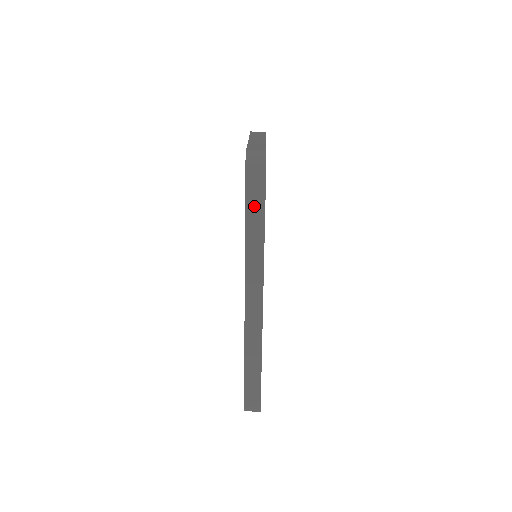
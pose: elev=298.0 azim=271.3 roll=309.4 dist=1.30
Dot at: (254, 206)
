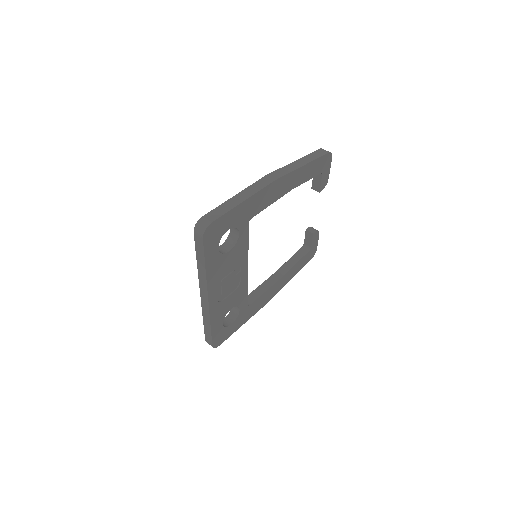
Dot at: (199, 251)
